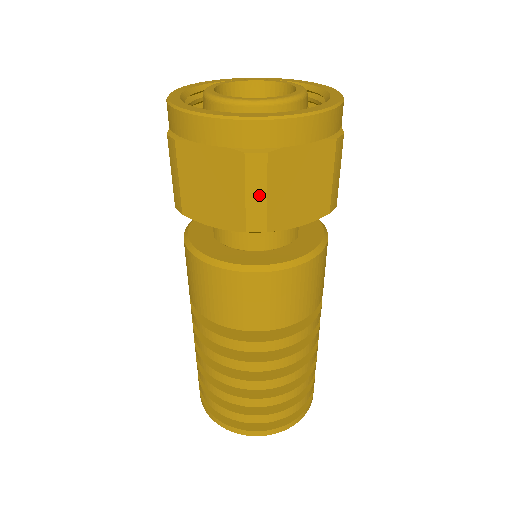
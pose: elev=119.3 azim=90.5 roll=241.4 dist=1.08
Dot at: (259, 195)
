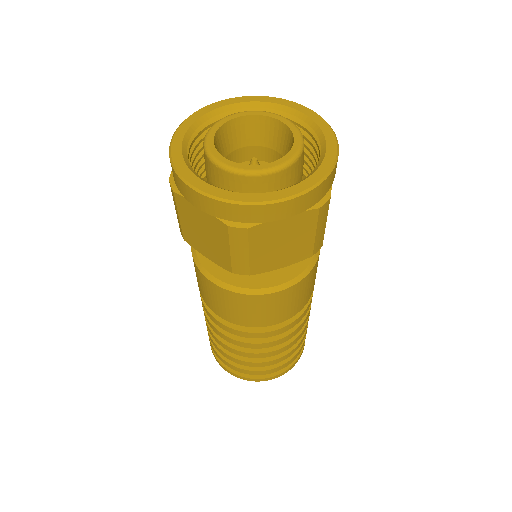
Dot at: (242, 253)
